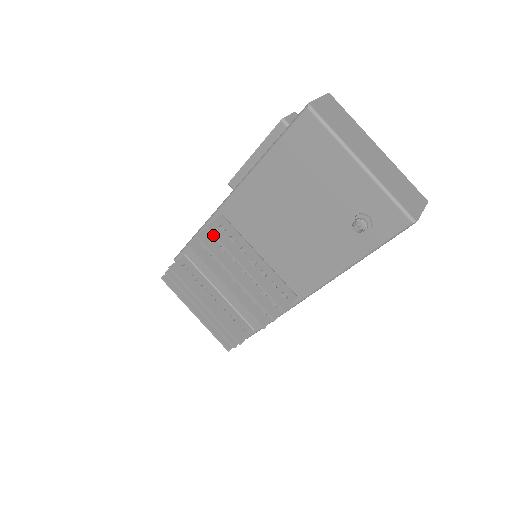
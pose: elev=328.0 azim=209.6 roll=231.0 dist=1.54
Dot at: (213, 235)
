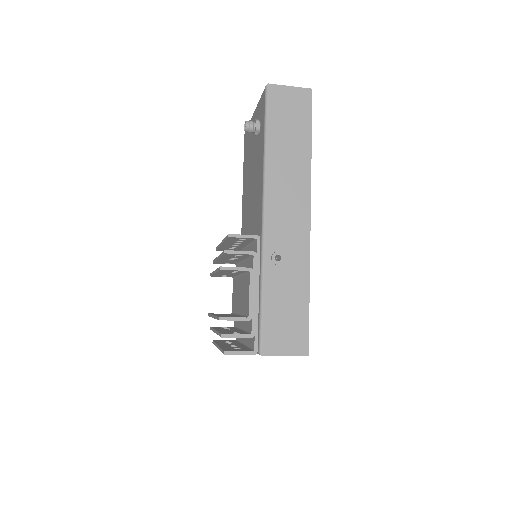
Dot at: occluded
